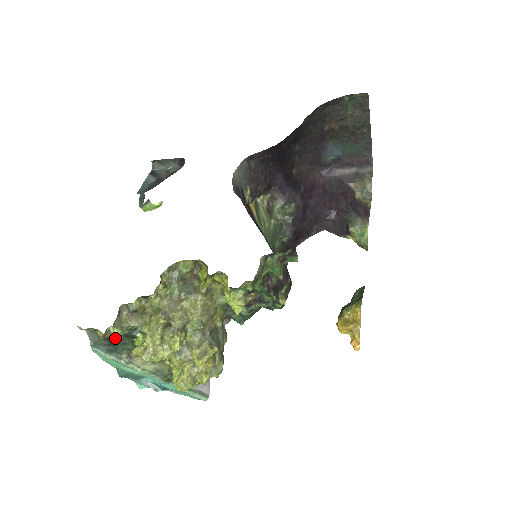
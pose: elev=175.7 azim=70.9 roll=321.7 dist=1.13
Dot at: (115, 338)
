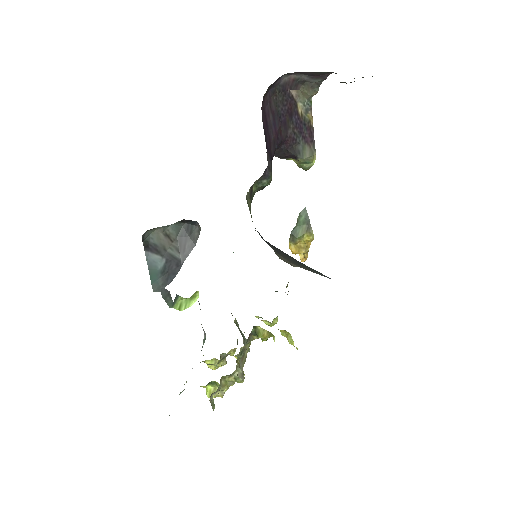
Dot at: occluded
